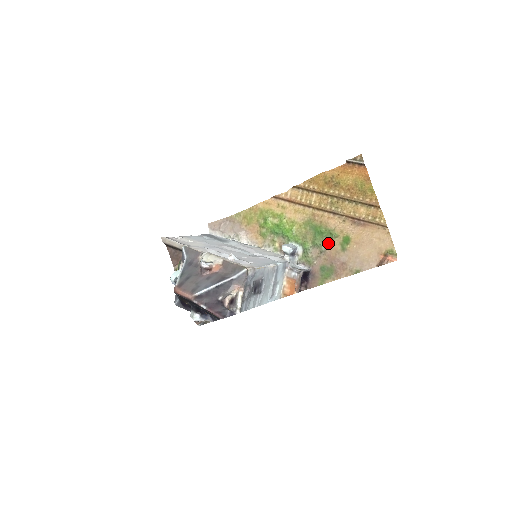
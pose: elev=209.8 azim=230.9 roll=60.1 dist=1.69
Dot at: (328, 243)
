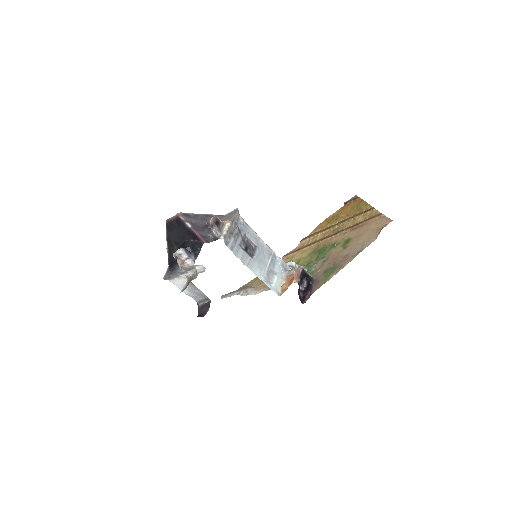
Dot at: (331, 252)
